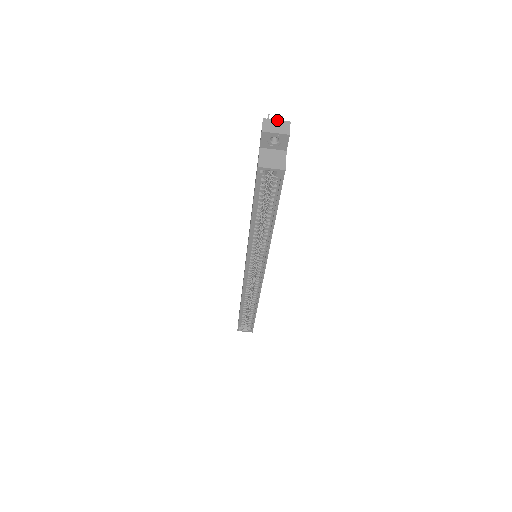
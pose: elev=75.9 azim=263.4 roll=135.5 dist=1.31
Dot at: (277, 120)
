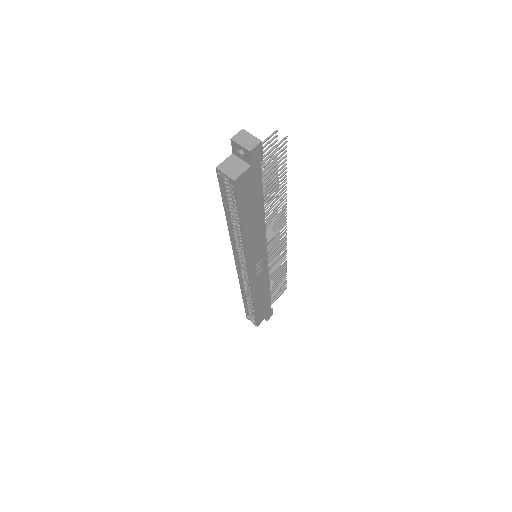
Dot at: (252, 135)
